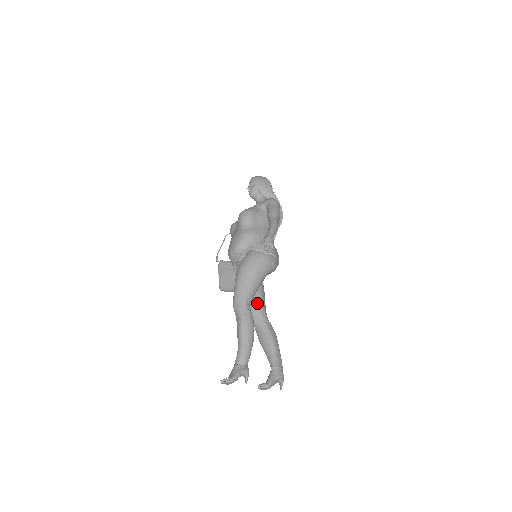
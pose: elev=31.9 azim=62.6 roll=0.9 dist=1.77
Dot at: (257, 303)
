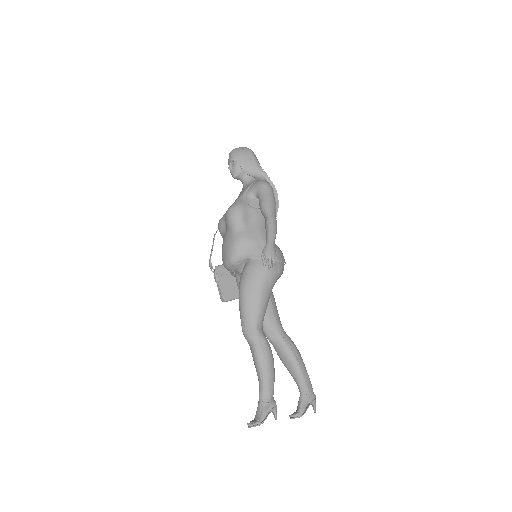
Dot at: (269, 318)
